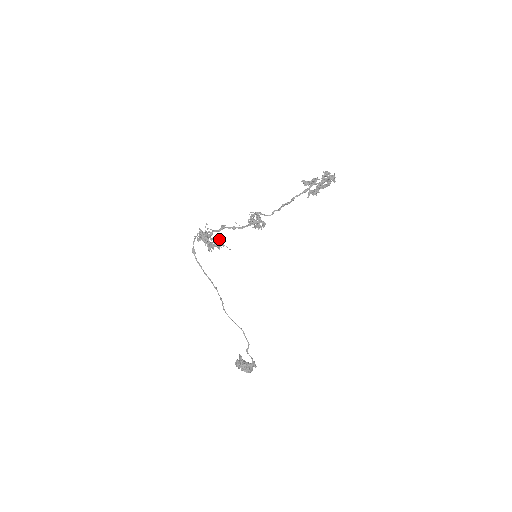
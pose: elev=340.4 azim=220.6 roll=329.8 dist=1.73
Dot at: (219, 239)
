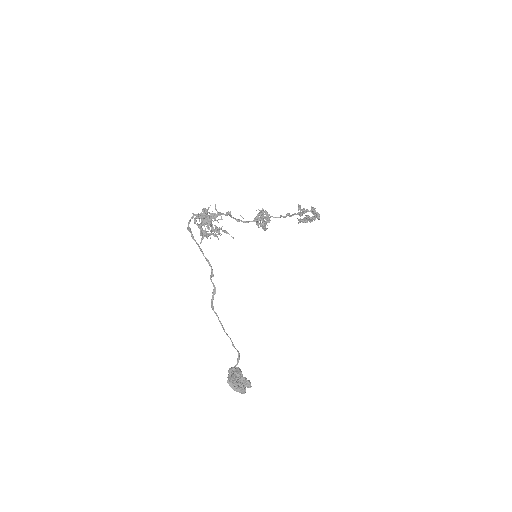
Dot at: occluded
